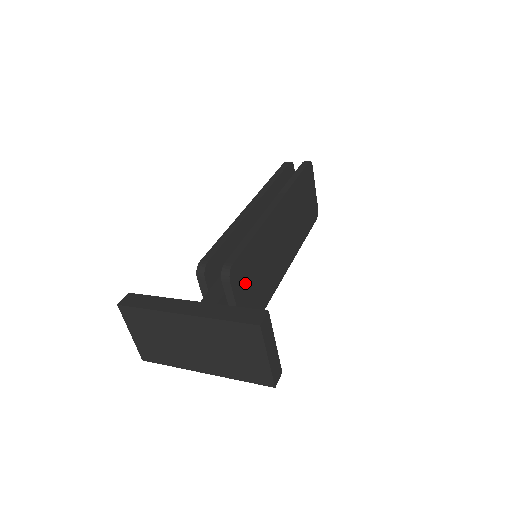
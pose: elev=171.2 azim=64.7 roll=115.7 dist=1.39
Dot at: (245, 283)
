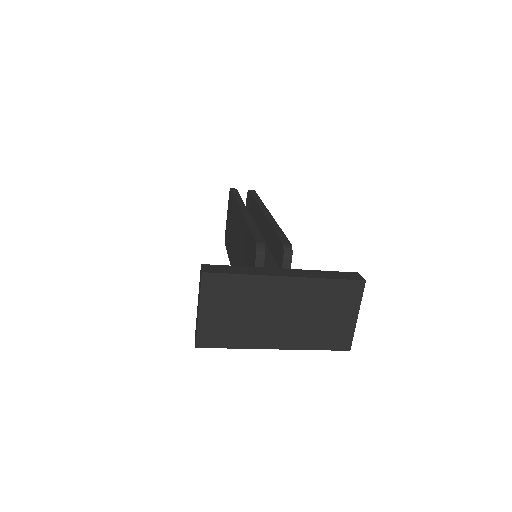
Dot at: occluded
